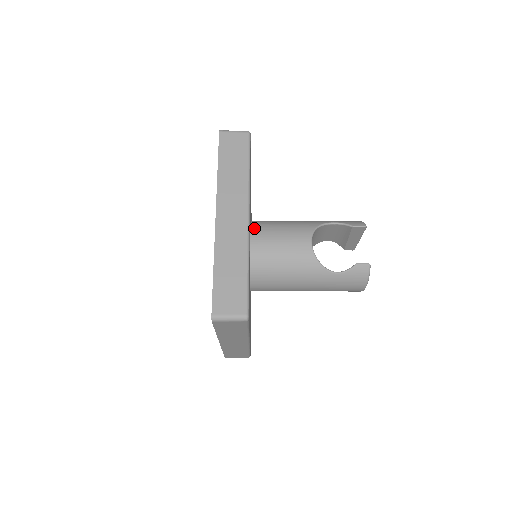
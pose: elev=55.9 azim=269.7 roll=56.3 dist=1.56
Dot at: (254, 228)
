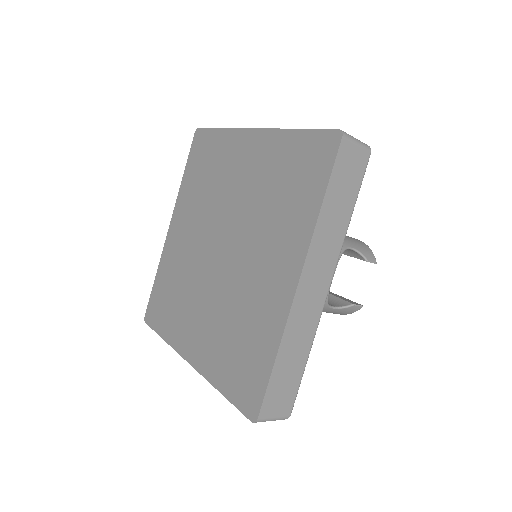
Dot at: occluded
